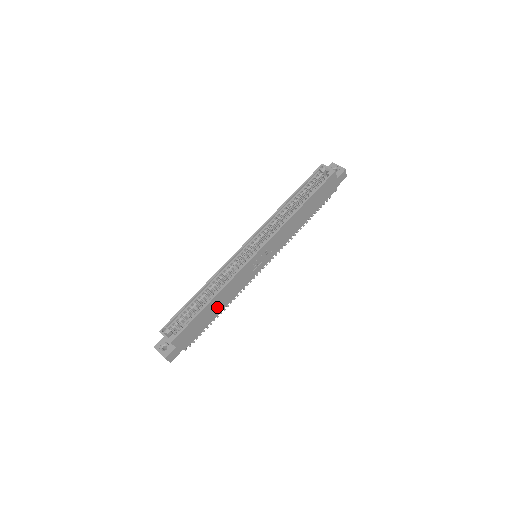
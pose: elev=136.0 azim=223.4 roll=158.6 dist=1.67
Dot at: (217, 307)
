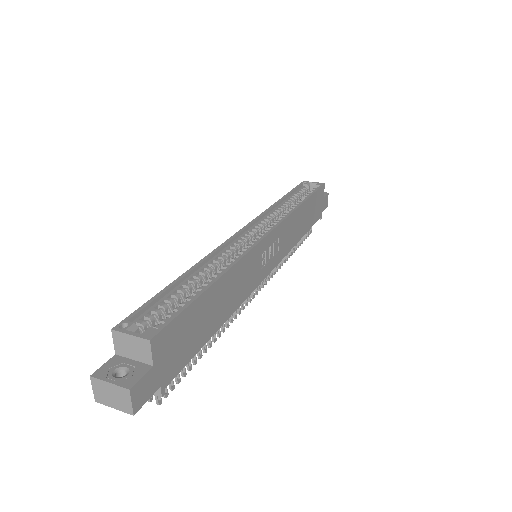
Dot at: (219, 308)
